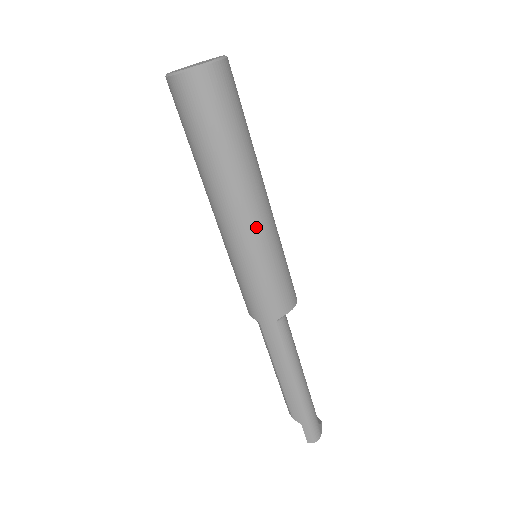
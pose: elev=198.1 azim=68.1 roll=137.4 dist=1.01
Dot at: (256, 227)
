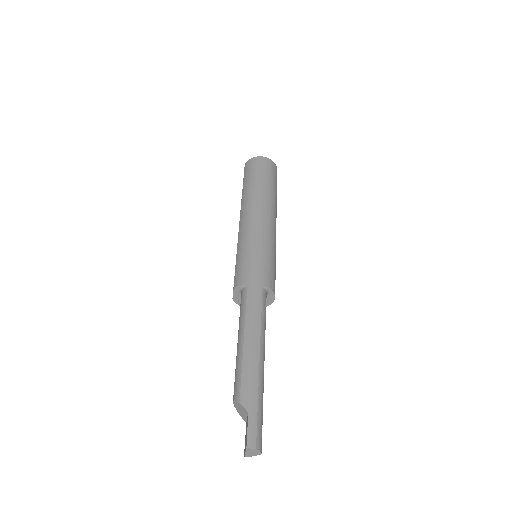
Dot at: (270, 227)
